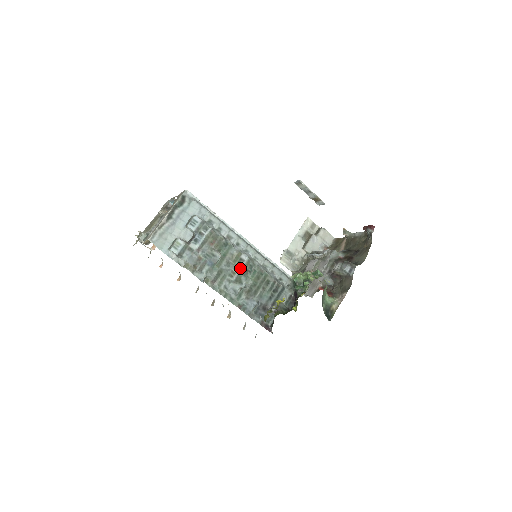
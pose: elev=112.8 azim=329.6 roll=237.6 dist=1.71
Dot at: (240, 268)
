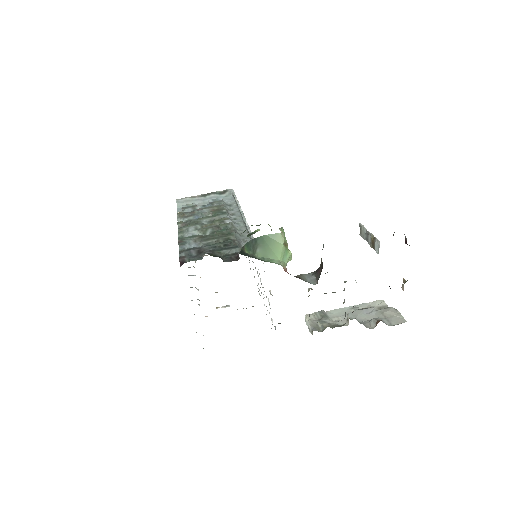
Dot at: (215, 225)
